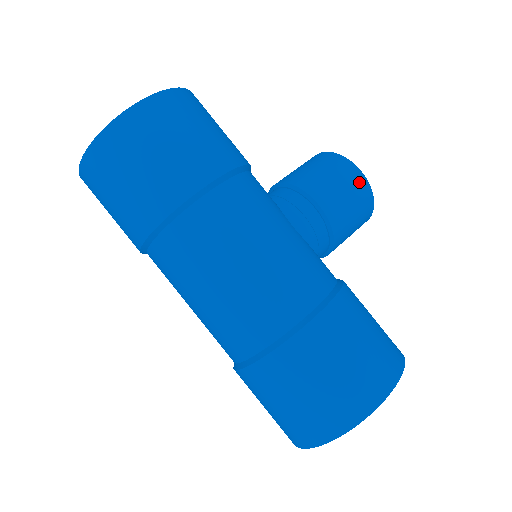
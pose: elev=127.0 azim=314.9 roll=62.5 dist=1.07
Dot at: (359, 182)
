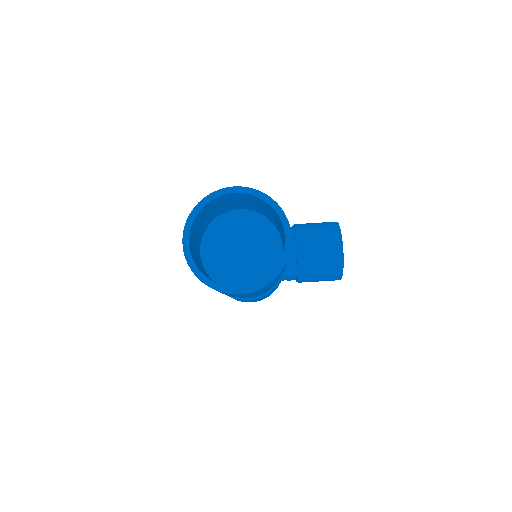
Dot at: (333, 280)
